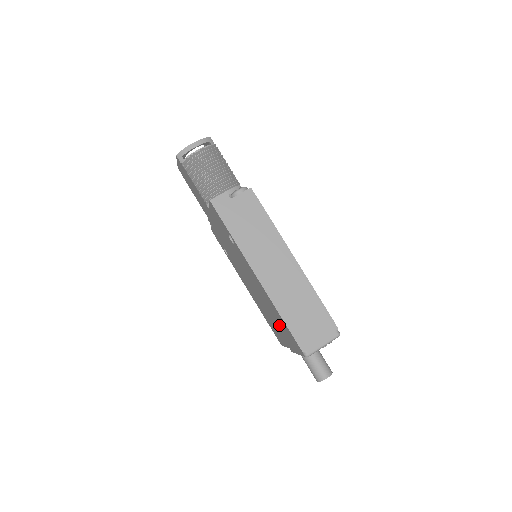
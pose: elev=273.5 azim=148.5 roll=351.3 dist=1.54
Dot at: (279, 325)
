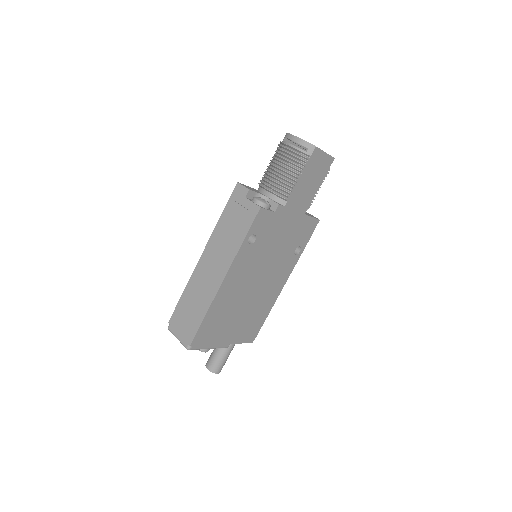
Dot at: occluded
